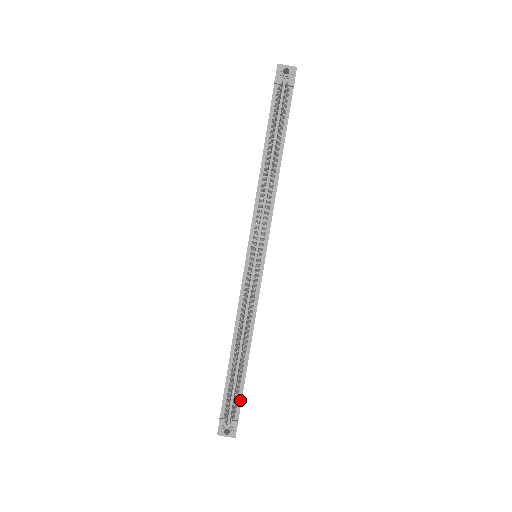
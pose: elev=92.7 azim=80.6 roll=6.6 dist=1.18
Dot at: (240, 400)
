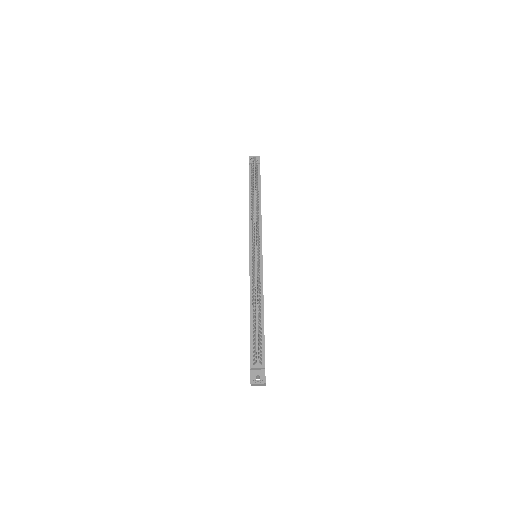
Dot at: (263, 350)
